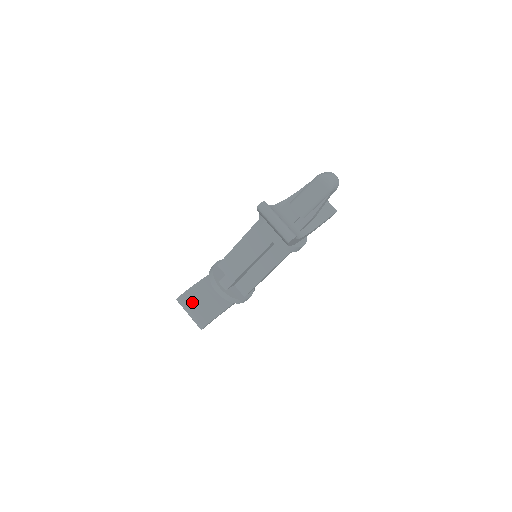
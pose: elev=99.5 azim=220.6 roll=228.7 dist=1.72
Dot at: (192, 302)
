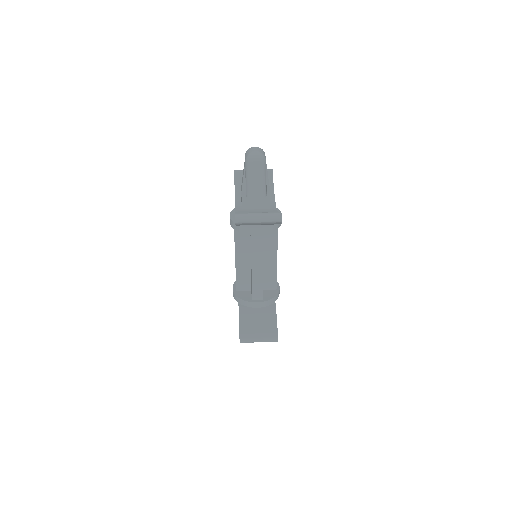
Dot at: (252, 332)
